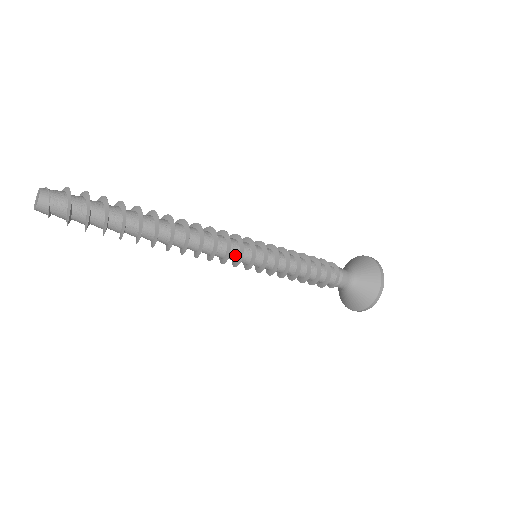
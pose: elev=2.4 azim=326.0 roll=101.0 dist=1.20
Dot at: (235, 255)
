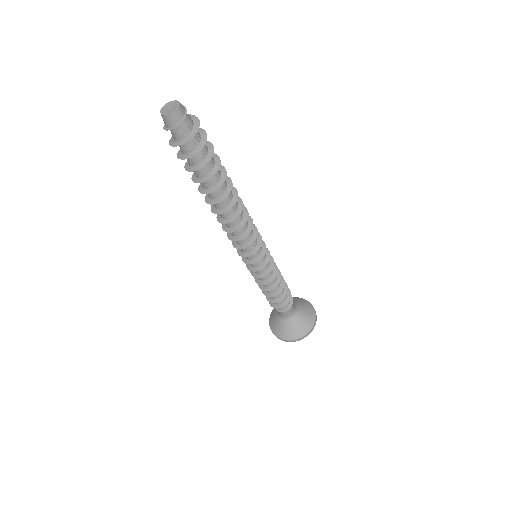
Dot at: (254, 243)
